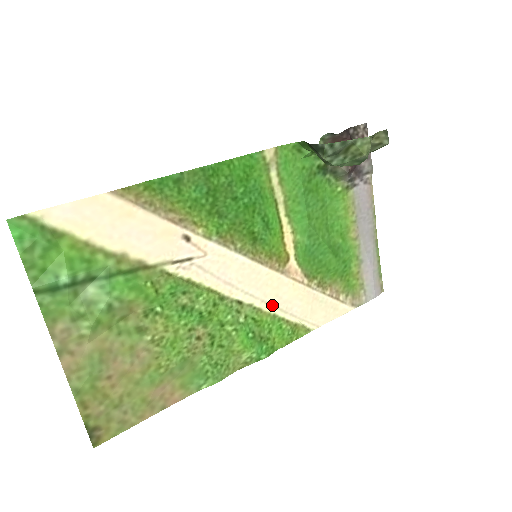
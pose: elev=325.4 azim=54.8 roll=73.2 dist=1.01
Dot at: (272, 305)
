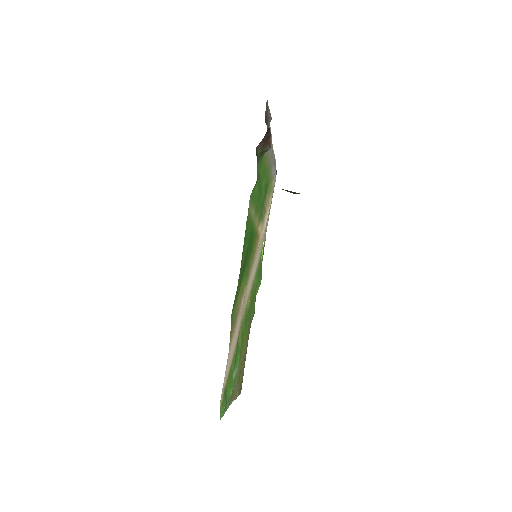
Dot at: (259, 257)
